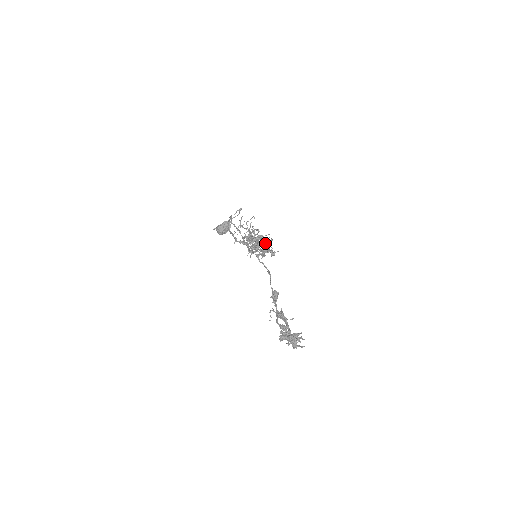
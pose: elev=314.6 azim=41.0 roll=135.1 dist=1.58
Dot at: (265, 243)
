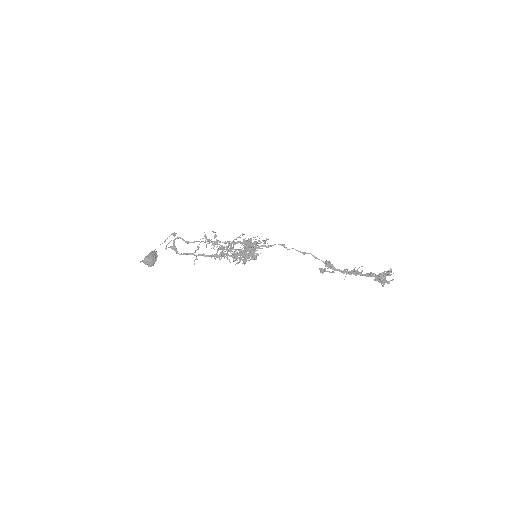
Dot at: (252, 246)
